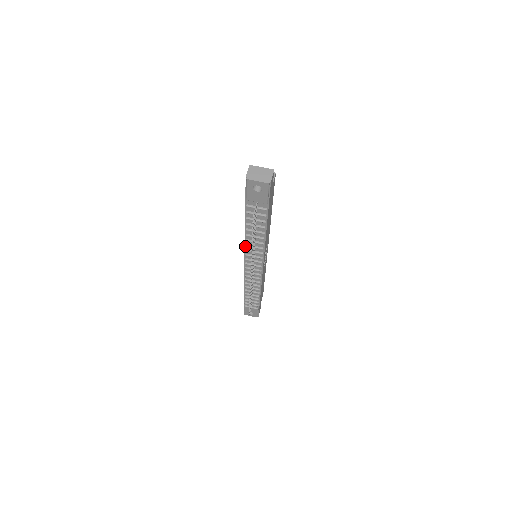
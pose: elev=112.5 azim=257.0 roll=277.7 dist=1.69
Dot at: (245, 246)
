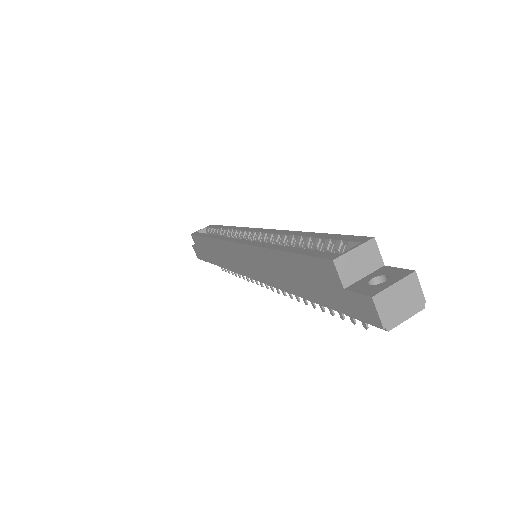
Dot at: (269, 285)
